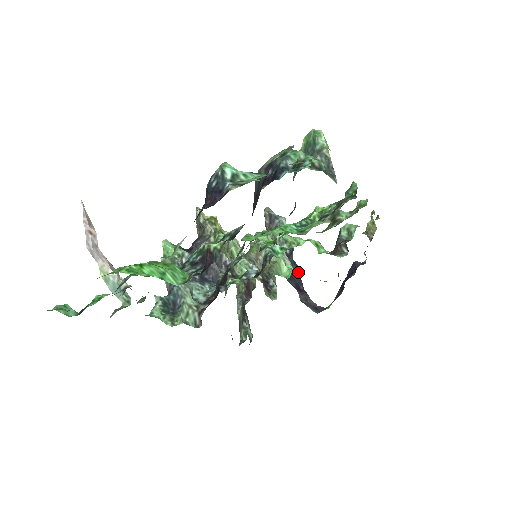
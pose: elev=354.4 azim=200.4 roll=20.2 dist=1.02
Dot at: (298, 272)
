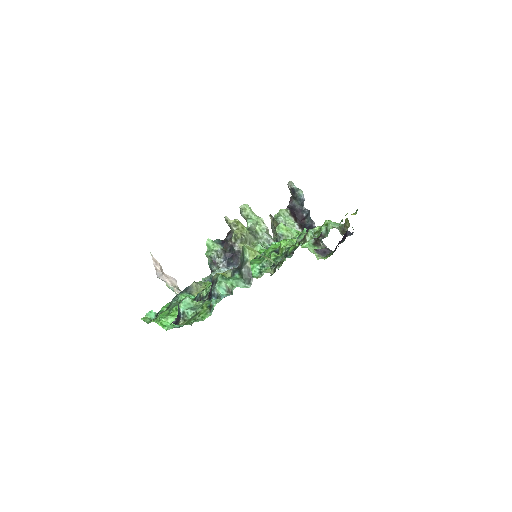
Dot at: (314, 226)
